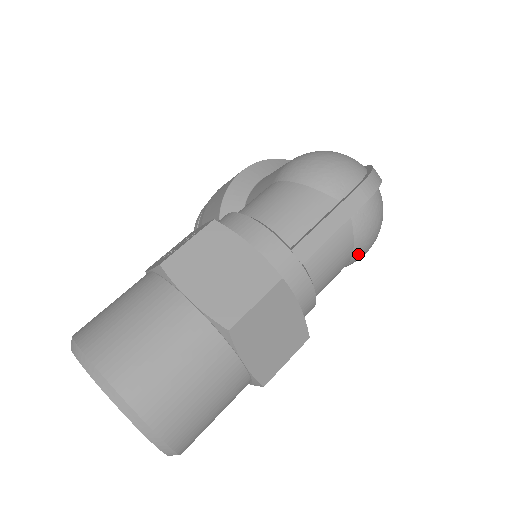
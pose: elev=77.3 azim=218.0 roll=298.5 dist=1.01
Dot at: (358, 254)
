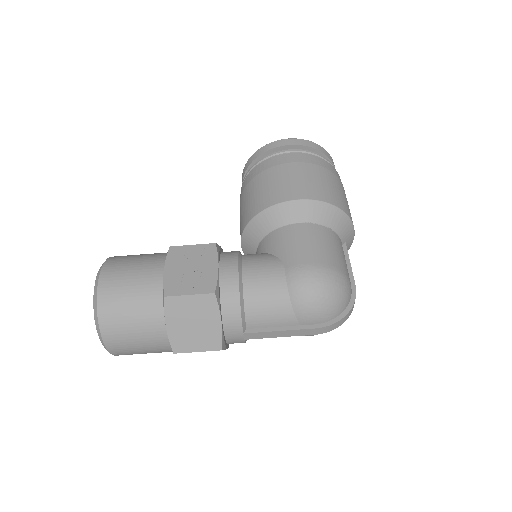
Dot at: occluded
